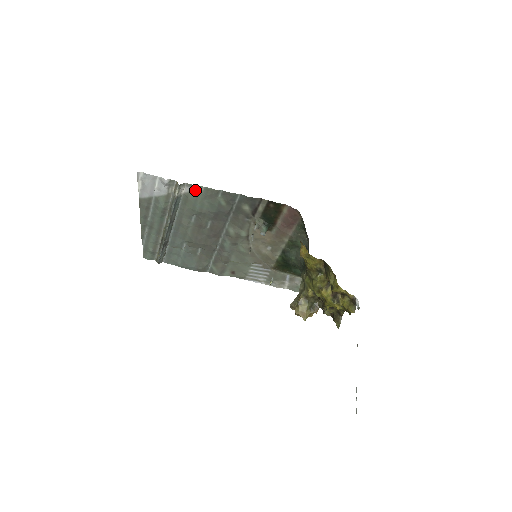
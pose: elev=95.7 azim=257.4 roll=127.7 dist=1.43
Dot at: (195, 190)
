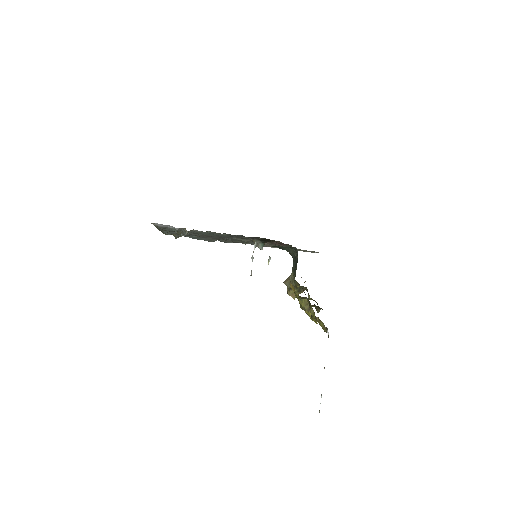
Dot at: (202, 231)
